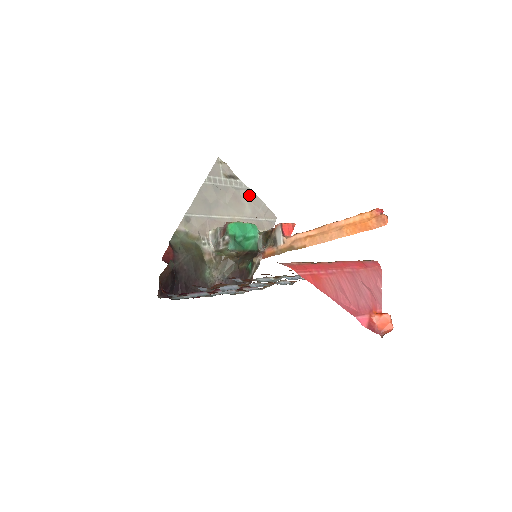
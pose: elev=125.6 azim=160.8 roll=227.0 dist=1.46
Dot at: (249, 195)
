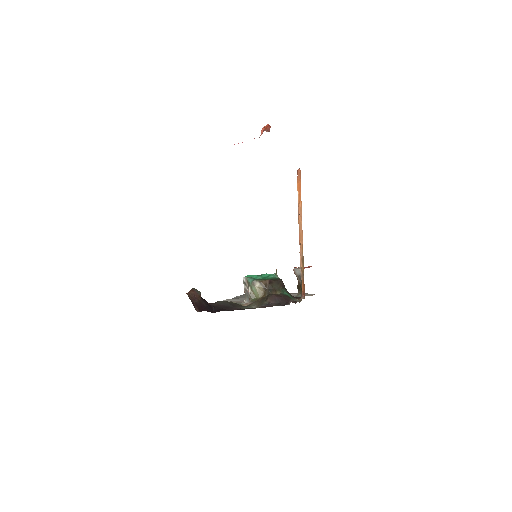
Dot at: occluded
